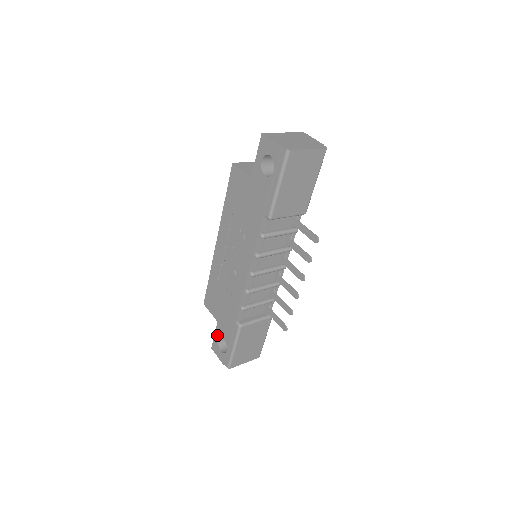
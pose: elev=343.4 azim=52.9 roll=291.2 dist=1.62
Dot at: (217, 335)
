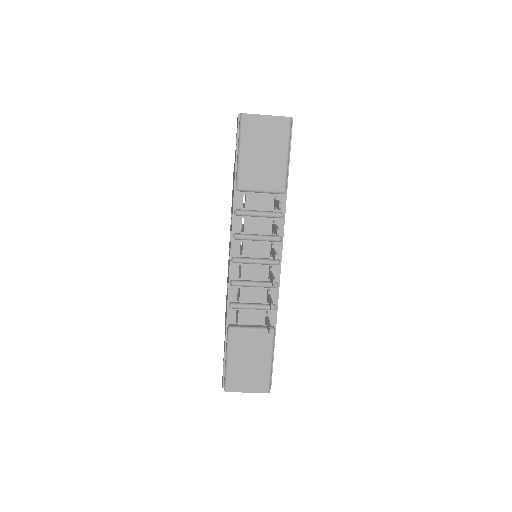
Dot at: occluded
